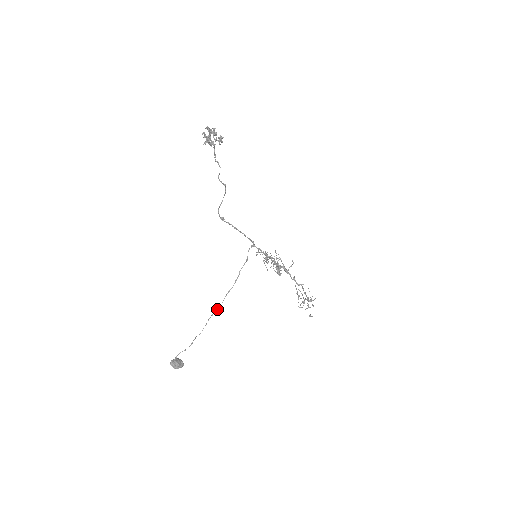
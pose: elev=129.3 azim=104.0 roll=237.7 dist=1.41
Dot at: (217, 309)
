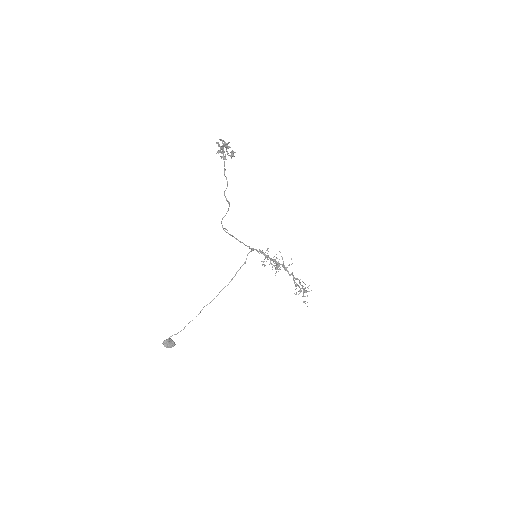
Dot at: (211, 301)
